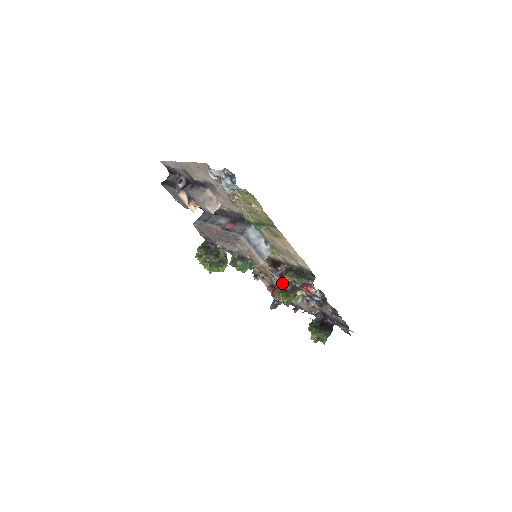
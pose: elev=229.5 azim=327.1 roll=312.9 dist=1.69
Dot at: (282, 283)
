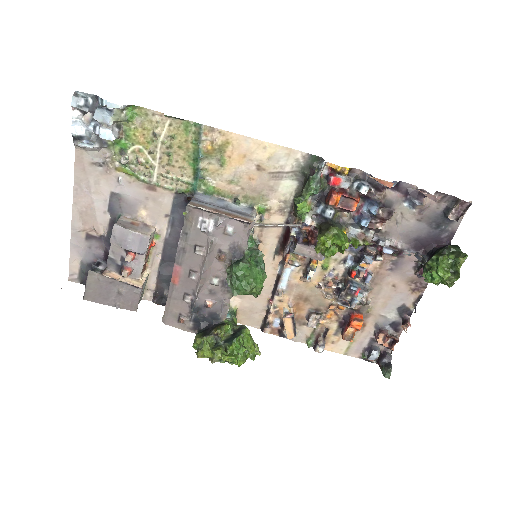
Dot at: (336, 284)
